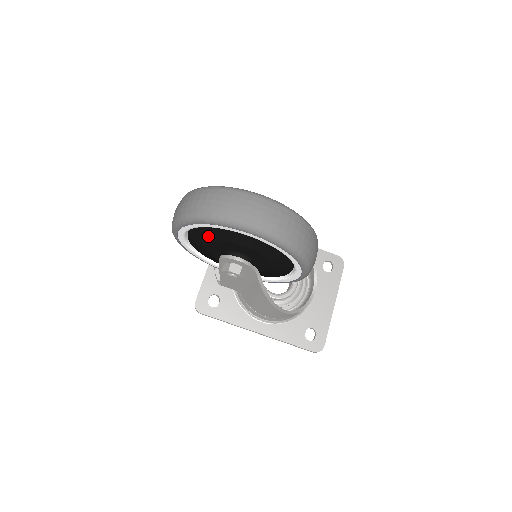
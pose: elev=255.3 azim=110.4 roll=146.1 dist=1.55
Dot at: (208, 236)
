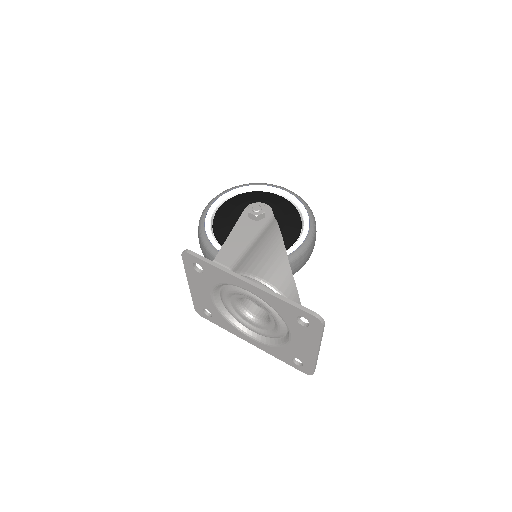
Dot at: (243, 199)
